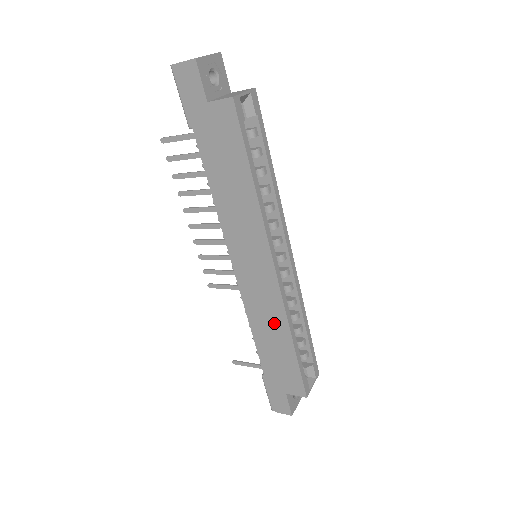
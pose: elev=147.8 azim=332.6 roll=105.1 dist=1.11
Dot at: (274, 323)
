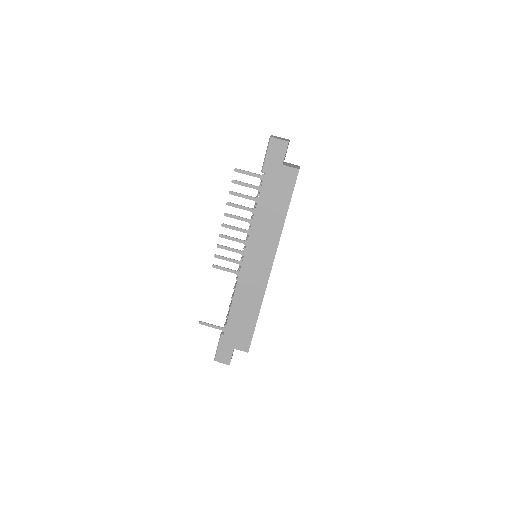
Dot at: (252, 299)
